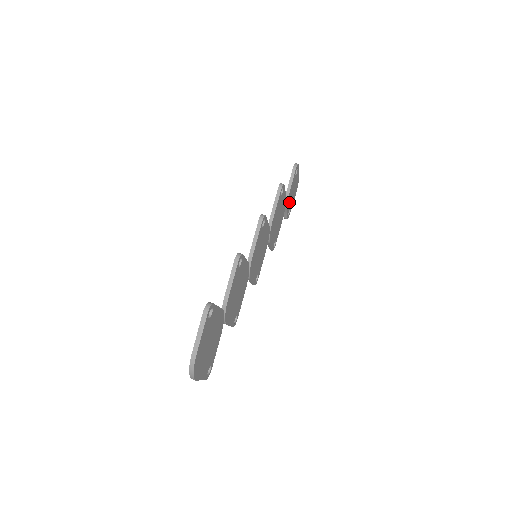
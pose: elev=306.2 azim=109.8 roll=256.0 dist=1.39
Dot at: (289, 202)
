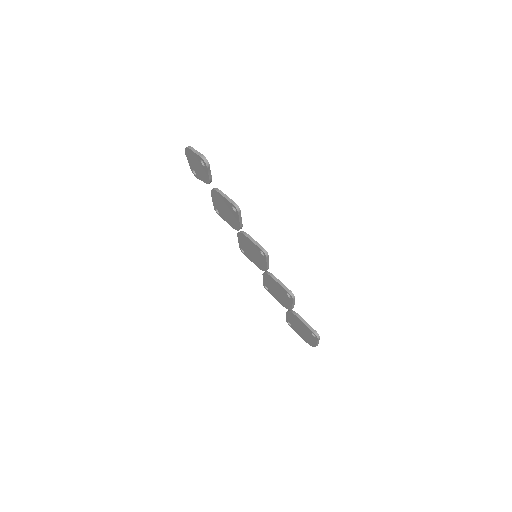
Dot at: occluded
